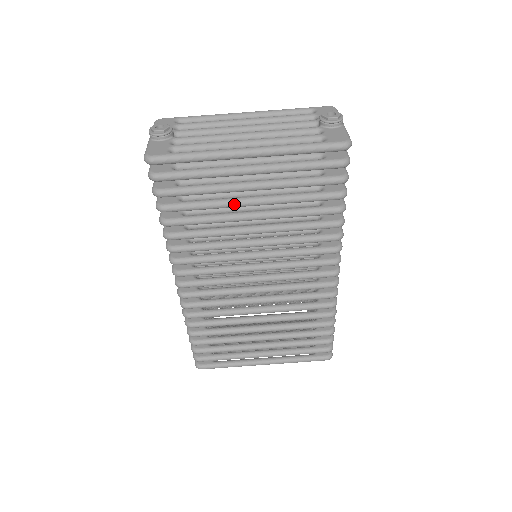
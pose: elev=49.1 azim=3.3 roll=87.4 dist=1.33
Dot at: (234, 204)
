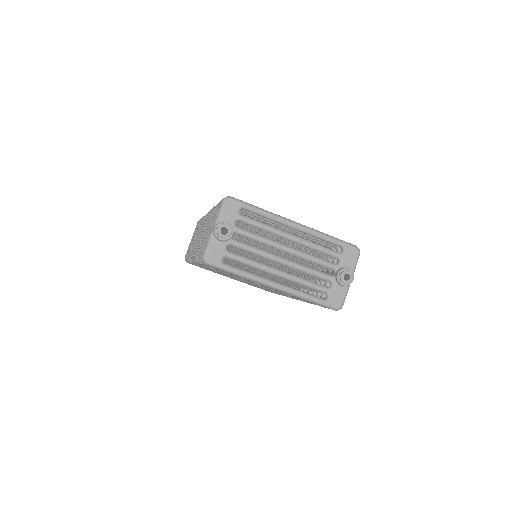
Dot at: occluded
